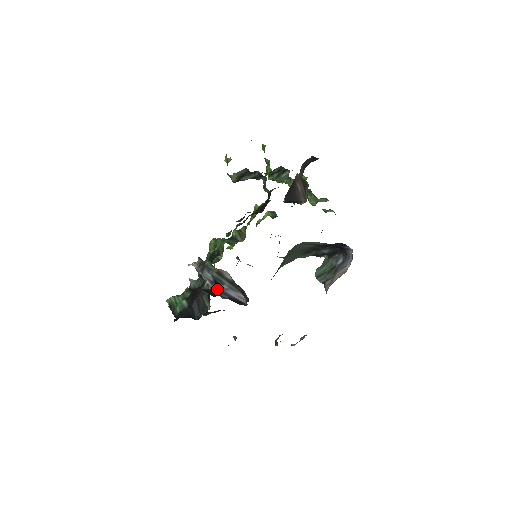
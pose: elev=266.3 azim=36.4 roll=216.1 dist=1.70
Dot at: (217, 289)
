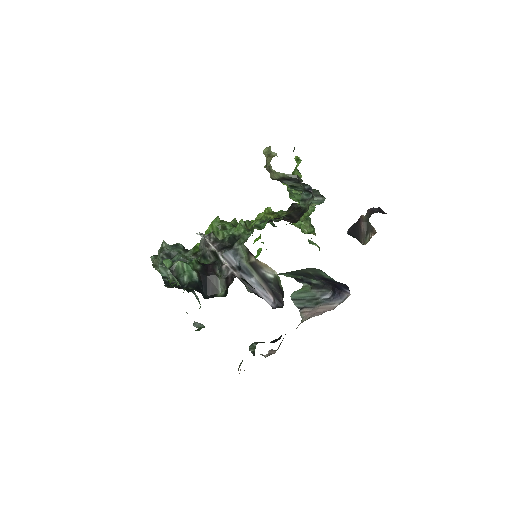
Dot at: occluded
